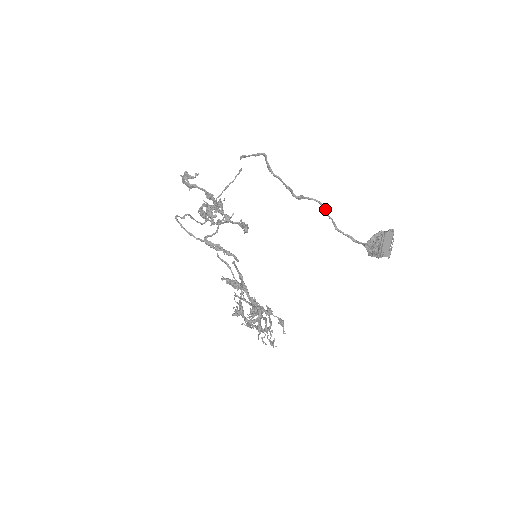
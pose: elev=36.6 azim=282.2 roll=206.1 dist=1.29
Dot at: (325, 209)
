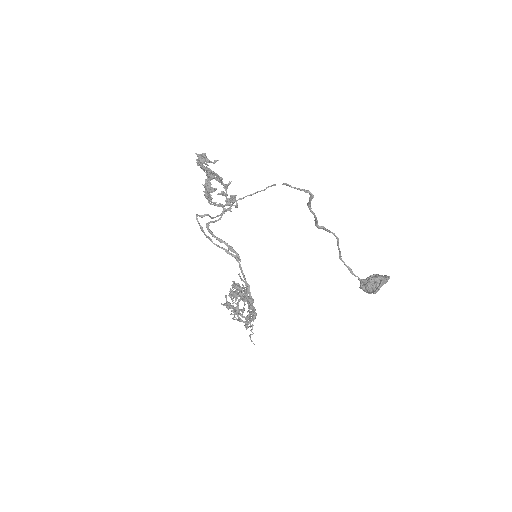
Dot at: occluded
